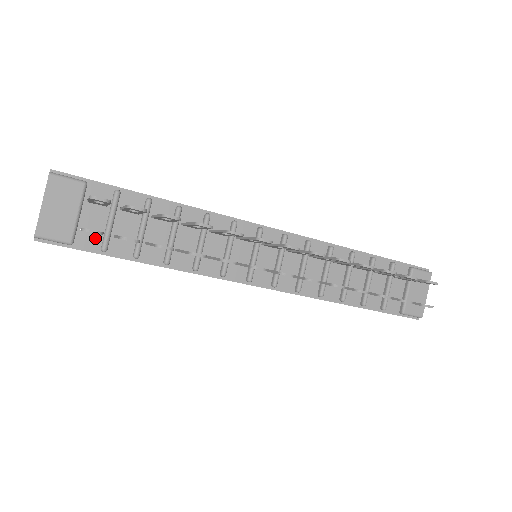
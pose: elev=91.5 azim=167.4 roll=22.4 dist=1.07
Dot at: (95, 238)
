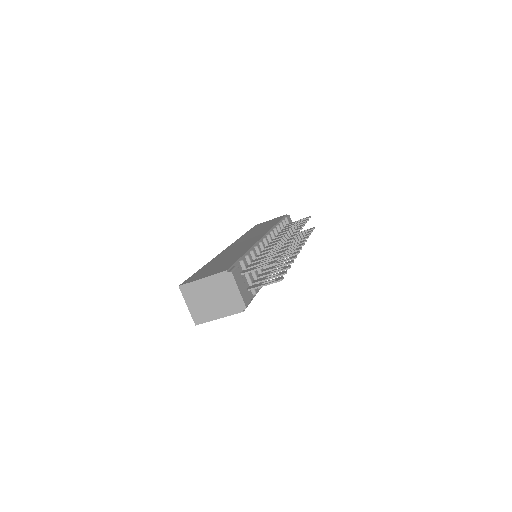
Dot at: (249, 291)
